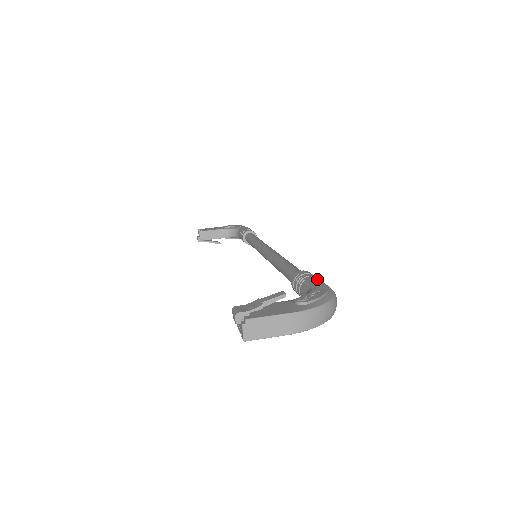
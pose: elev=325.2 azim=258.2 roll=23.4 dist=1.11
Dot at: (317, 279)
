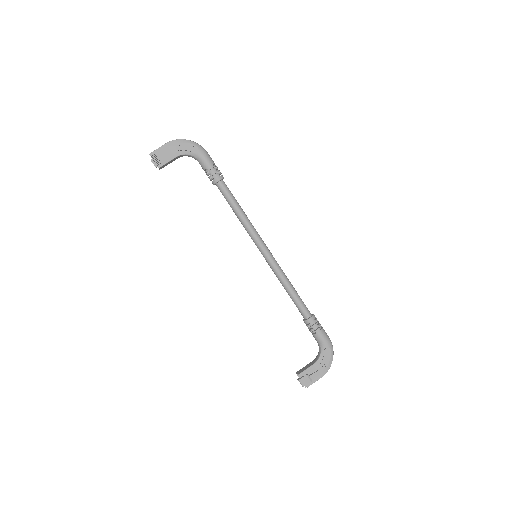
Dot at: (322, 334)
